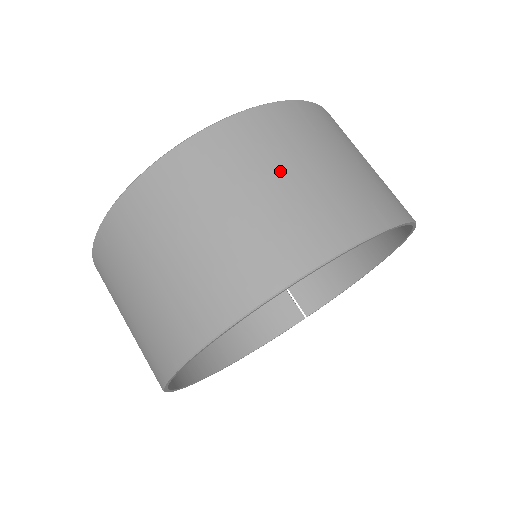
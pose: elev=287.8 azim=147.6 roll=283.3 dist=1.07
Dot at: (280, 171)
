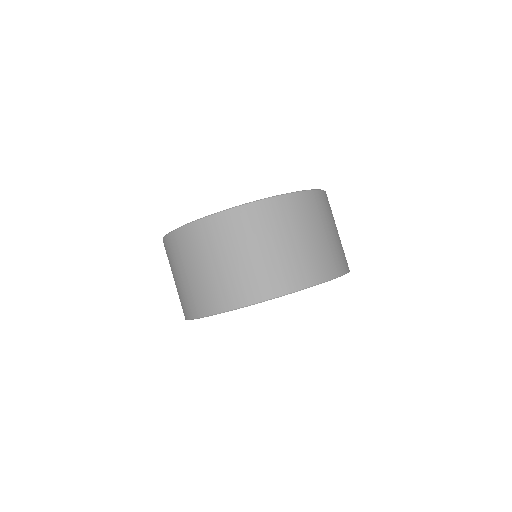
Dot at: (313, 230)
